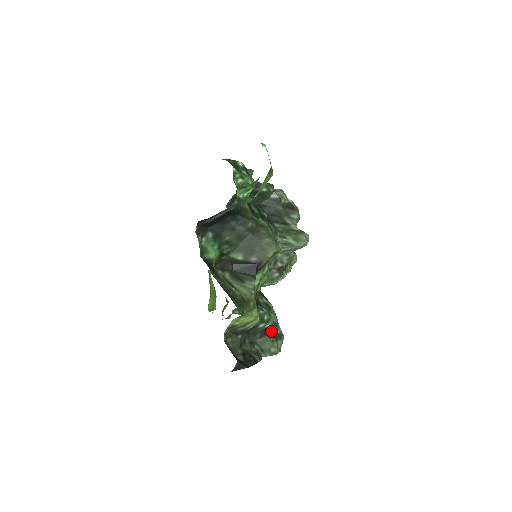
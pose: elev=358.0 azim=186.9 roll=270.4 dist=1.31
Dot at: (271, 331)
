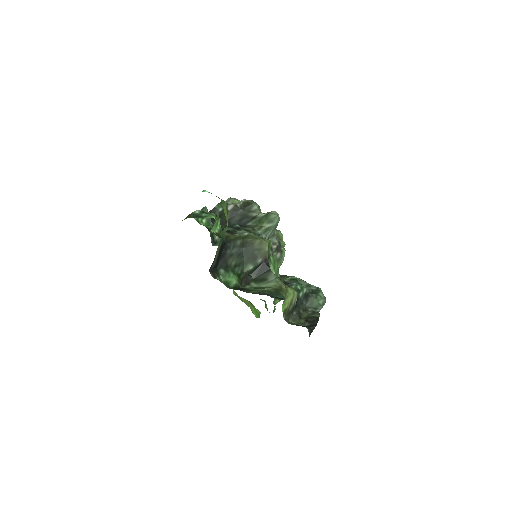
Dot at: occluded
